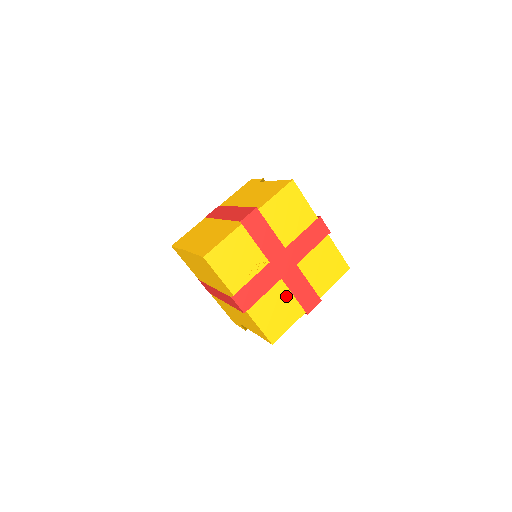
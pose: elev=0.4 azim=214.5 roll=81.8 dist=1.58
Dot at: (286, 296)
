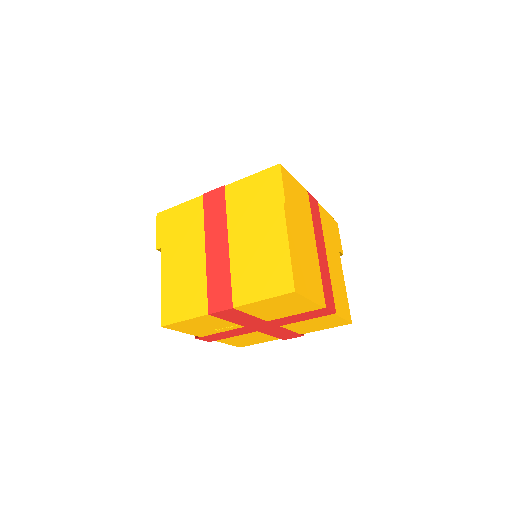
Dot at: (262, 334)
